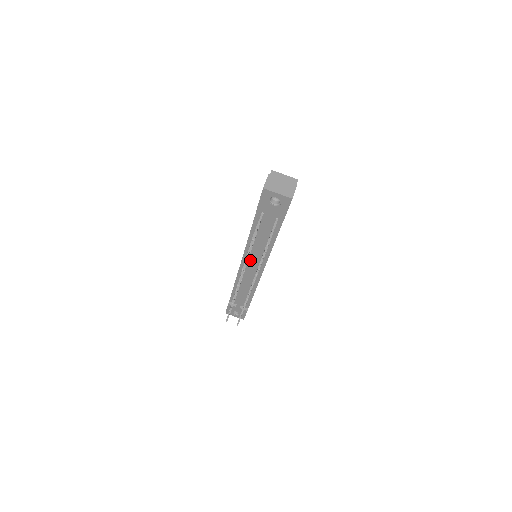
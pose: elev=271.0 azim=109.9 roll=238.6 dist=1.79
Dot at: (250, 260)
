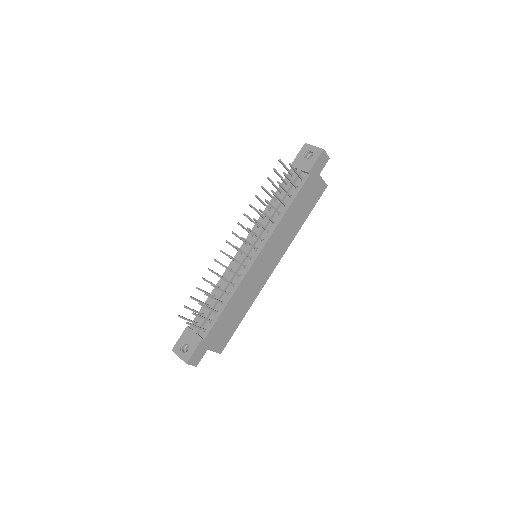
Dot at: occluded
